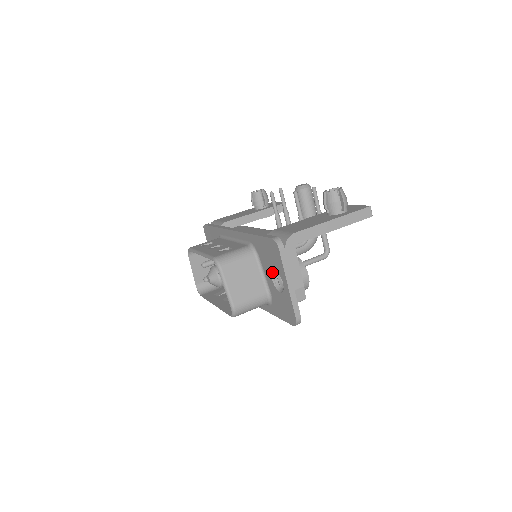
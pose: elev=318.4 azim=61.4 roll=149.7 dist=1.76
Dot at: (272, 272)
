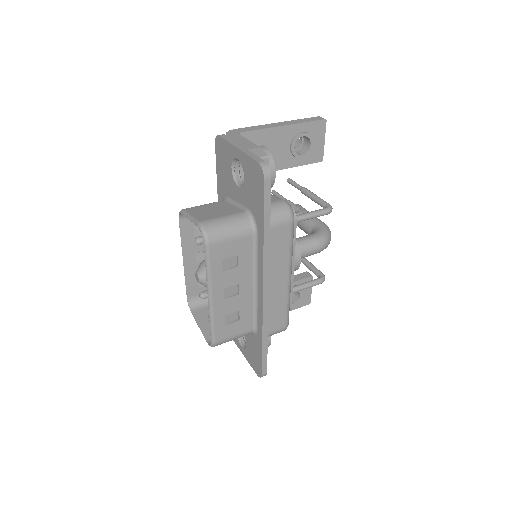
Dot at: (234, 179)
